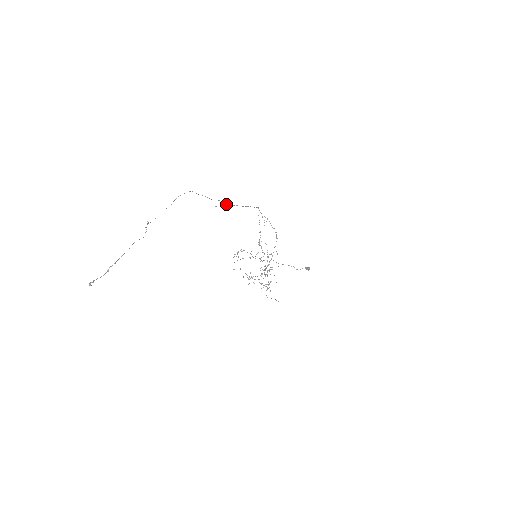
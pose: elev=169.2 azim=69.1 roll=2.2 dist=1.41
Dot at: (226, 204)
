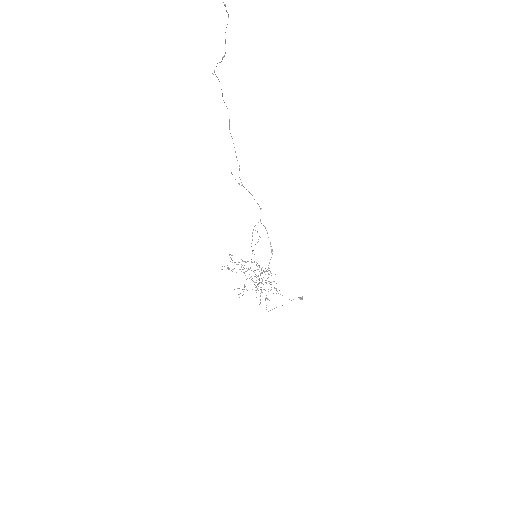
Dot at: occluded
